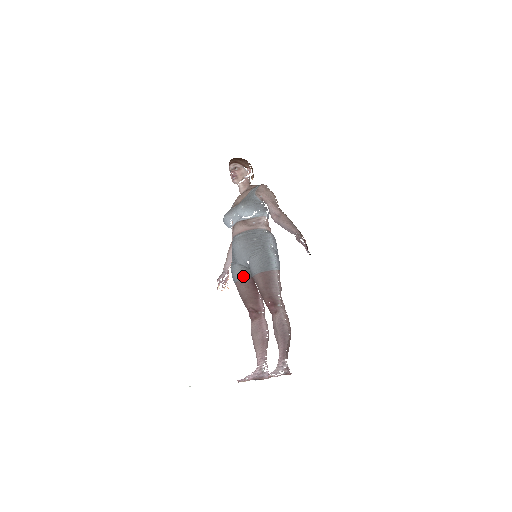
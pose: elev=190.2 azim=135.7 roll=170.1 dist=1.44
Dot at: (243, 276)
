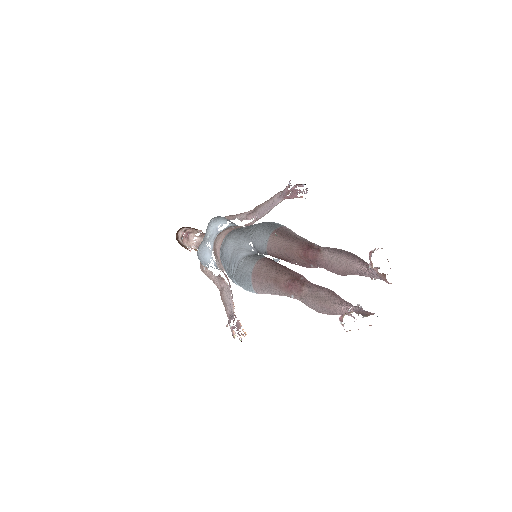
Dot at: (255, 259)
